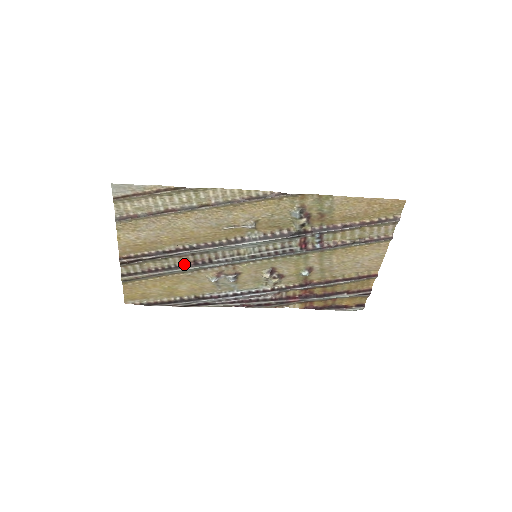
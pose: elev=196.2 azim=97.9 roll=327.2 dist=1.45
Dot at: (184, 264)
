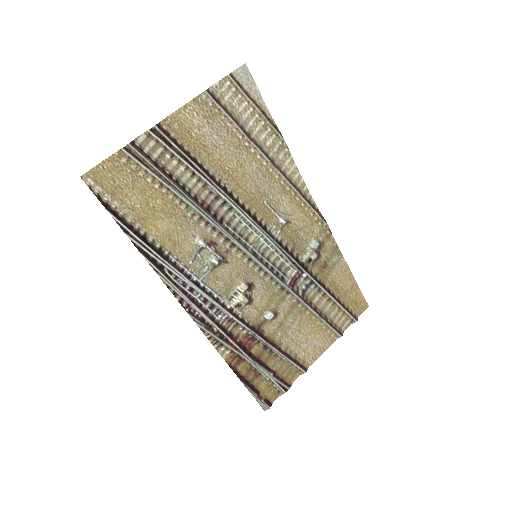
Dot at: (198, 199)
